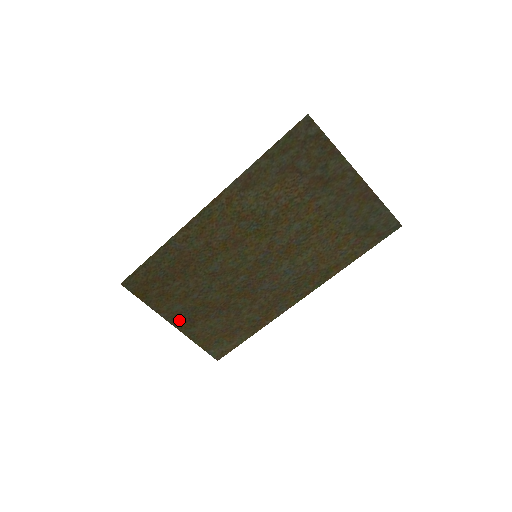
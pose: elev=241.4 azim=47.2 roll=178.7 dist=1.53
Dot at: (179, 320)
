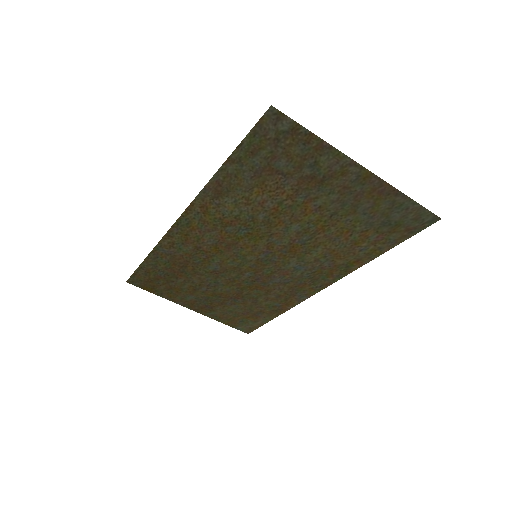
Dot at: (196, 306)
